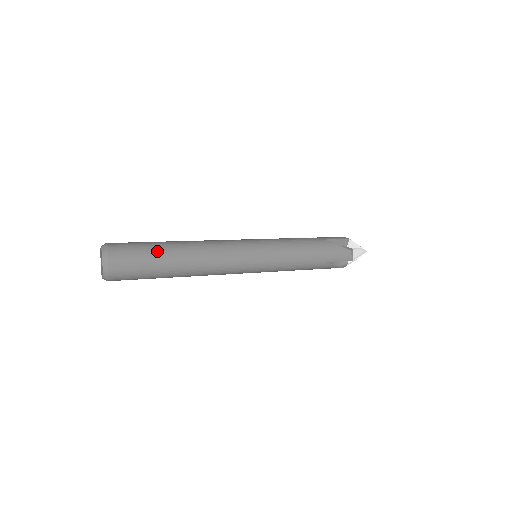
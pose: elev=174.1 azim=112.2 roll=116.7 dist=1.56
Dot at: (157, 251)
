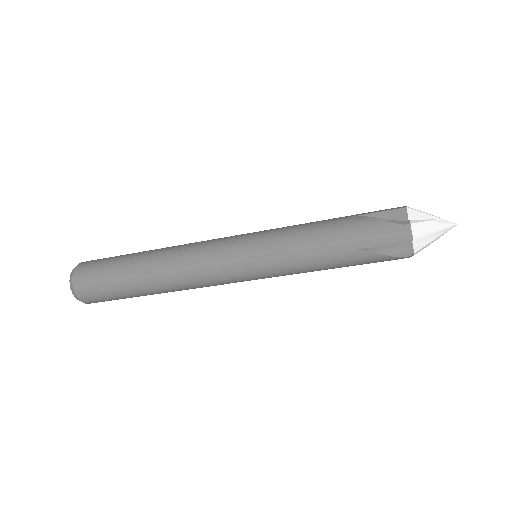
Dot at: (121, 263)
